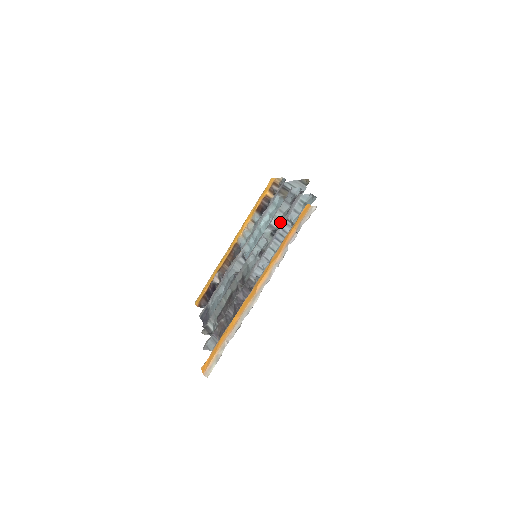
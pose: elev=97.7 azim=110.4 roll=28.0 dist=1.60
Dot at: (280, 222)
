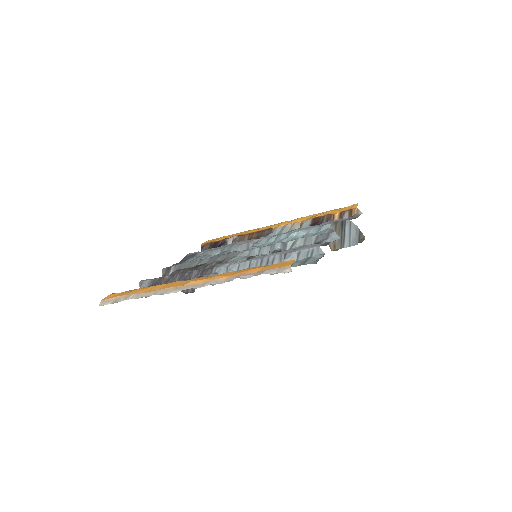
Dot at: occluded
